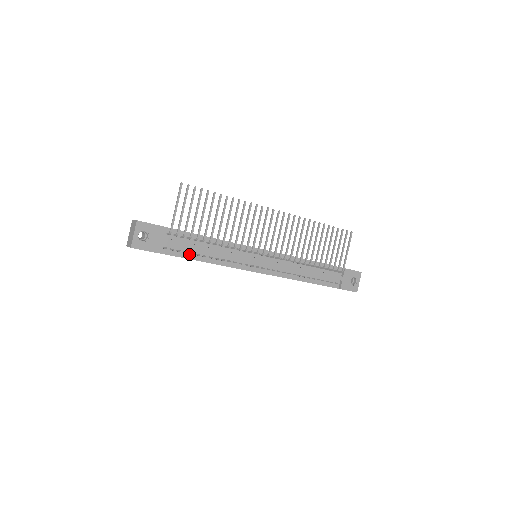
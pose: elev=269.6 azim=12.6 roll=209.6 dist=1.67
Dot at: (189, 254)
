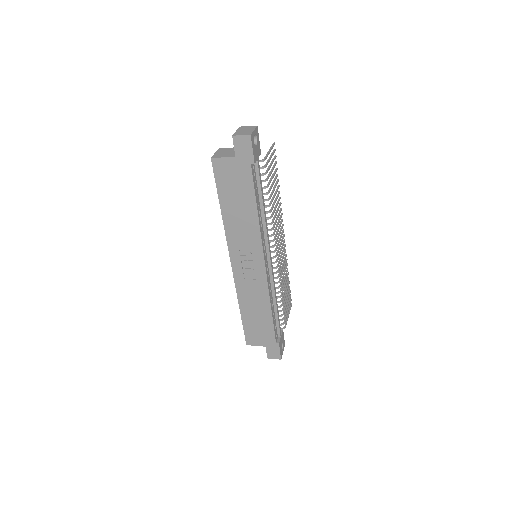
Dot at: (256, 192)
